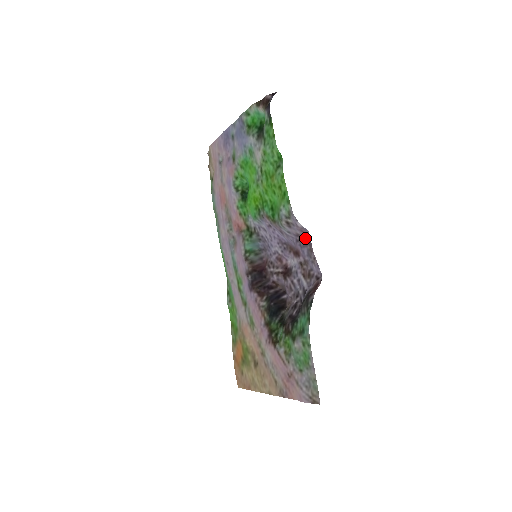
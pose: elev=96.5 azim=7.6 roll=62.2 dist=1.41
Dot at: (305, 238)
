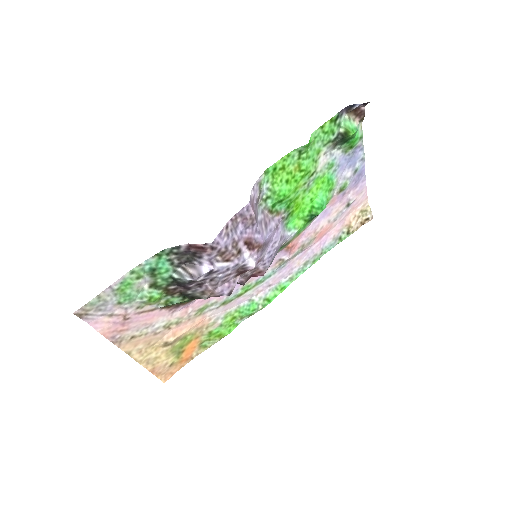
Dot at: (249, 214)
